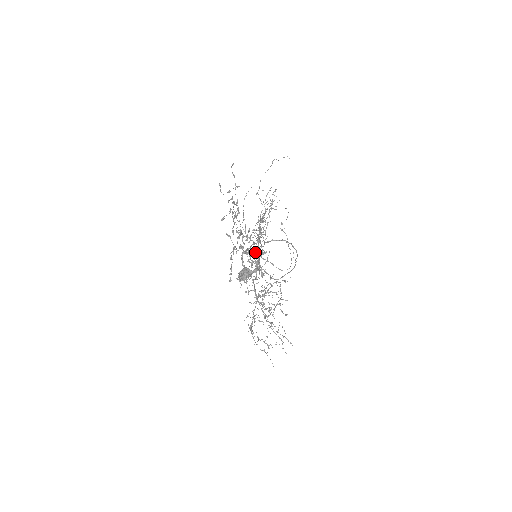
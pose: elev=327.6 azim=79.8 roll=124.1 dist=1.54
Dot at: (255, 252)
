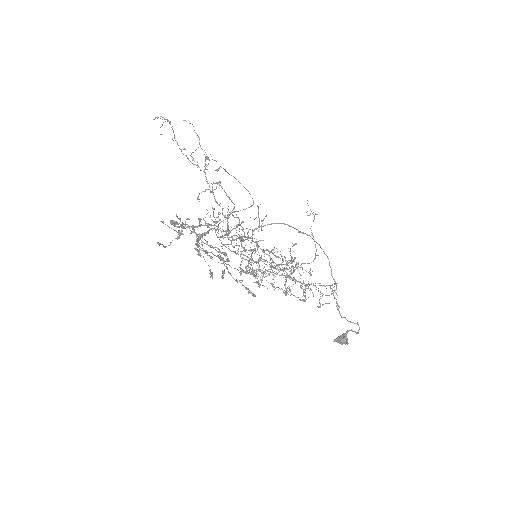
Dot at: occluded
